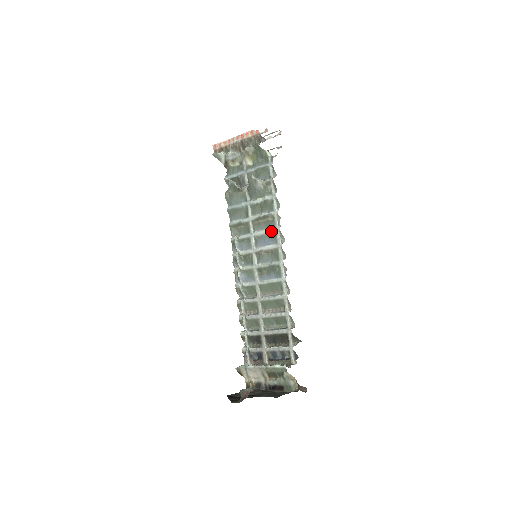
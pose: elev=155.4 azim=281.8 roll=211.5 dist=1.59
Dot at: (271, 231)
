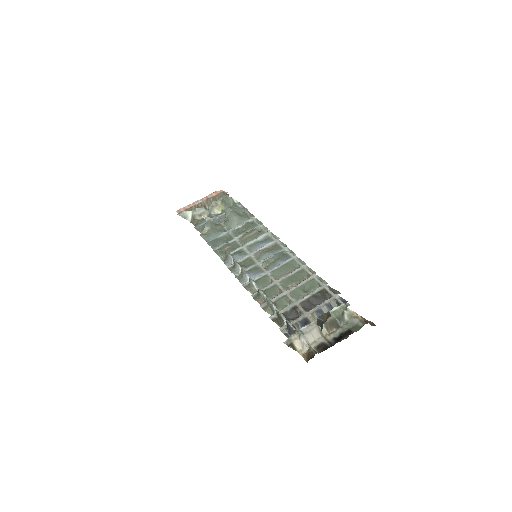
Dot at: (263, 236)
